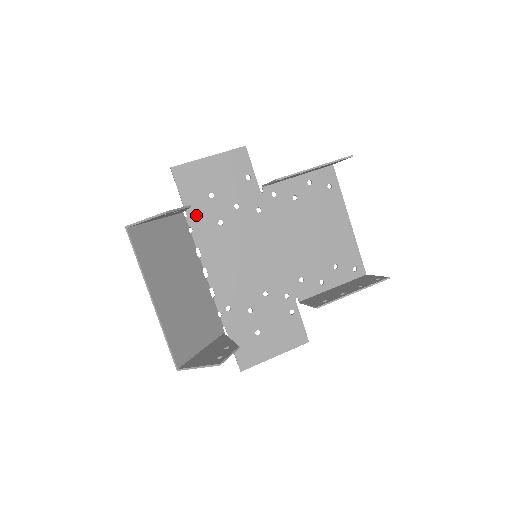
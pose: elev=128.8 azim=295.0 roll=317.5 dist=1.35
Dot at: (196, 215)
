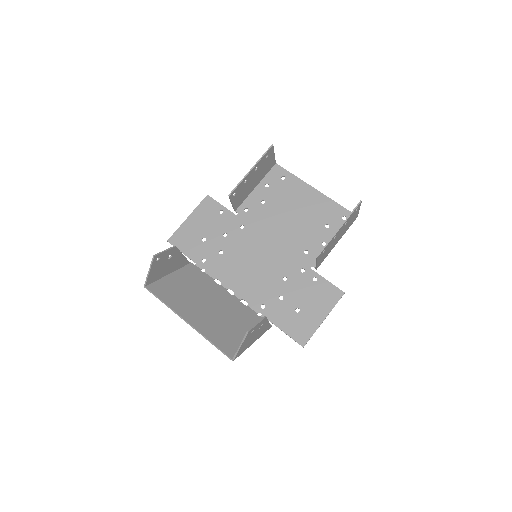
Dot at: (201, 259)
